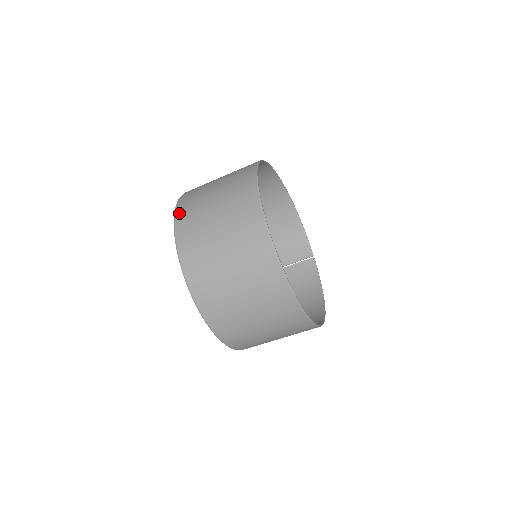
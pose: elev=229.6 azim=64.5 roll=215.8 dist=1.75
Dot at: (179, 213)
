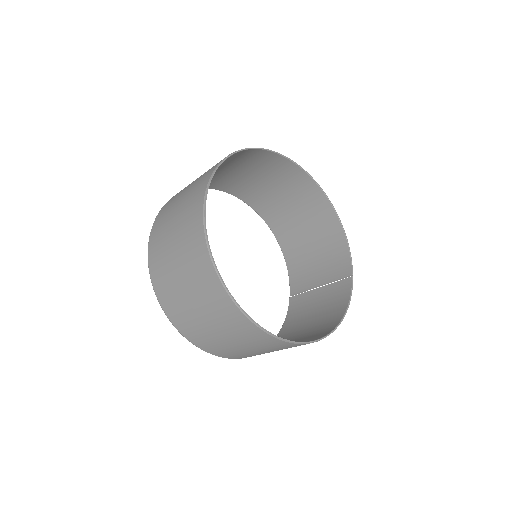
Dot at: (171, 198)
